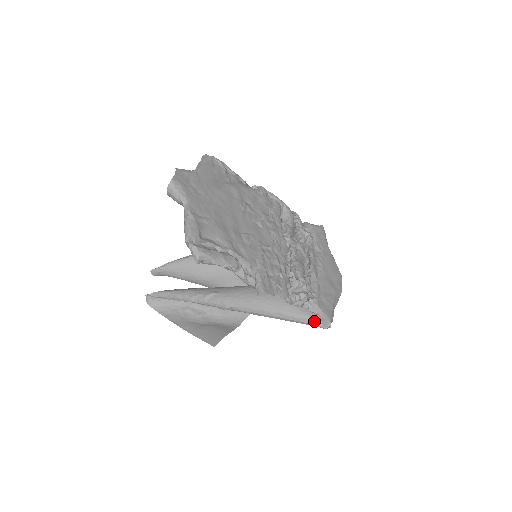
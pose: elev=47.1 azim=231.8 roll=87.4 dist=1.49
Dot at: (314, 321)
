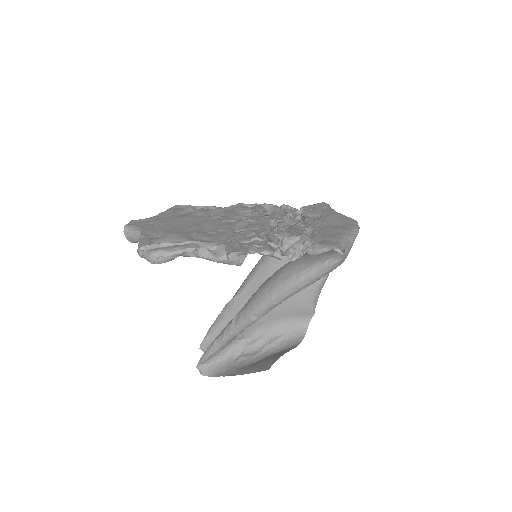
Dot at: (325, 262)
